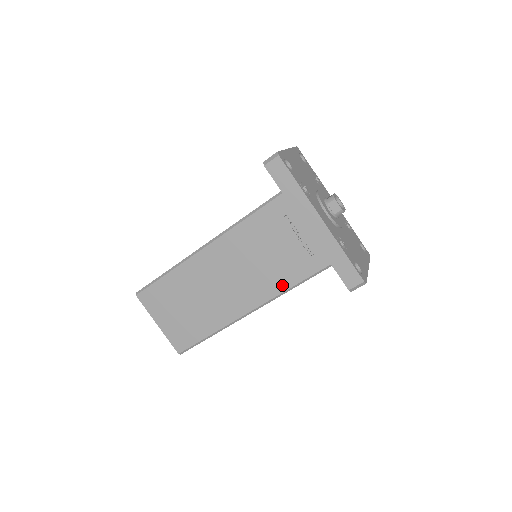
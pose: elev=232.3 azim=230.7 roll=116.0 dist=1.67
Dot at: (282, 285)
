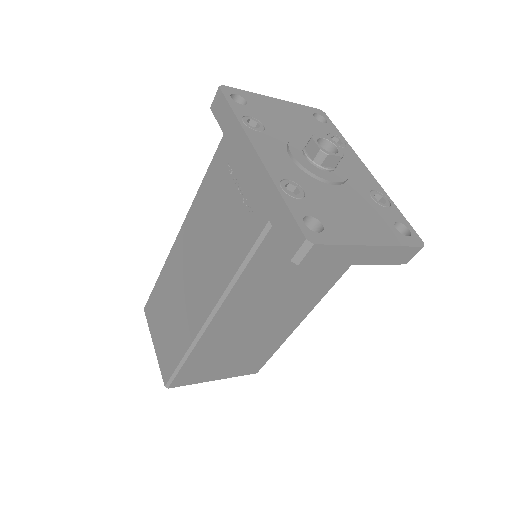
Dot at: (229, 270)
